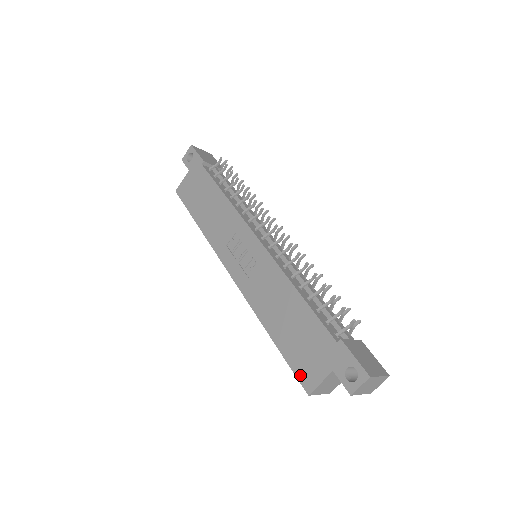
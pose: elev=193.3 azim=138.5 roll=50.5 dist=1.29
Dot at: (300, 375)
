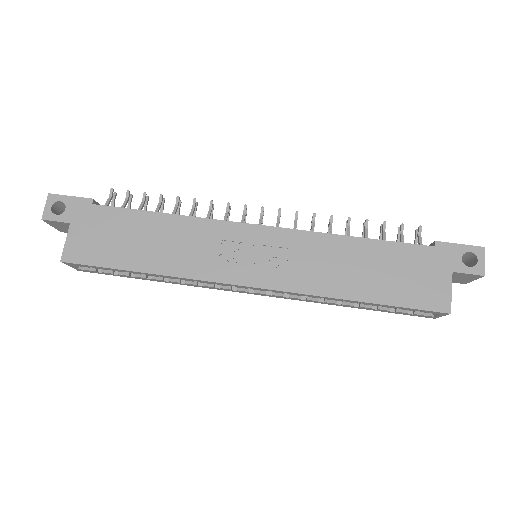
Dot at: (427, 305)
